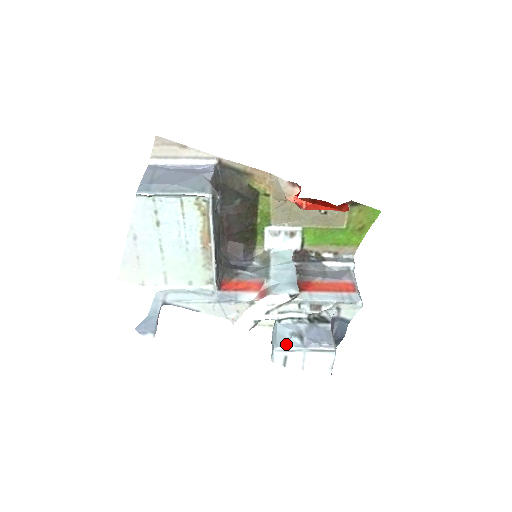
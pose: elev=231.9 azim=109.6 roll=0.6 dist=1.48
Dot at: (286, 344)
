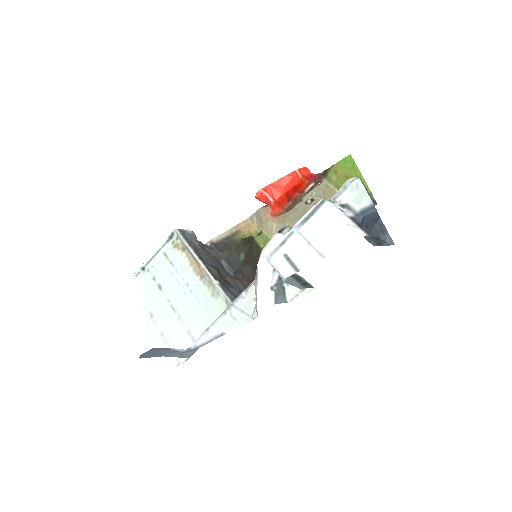
Dot at: (275, 245)
